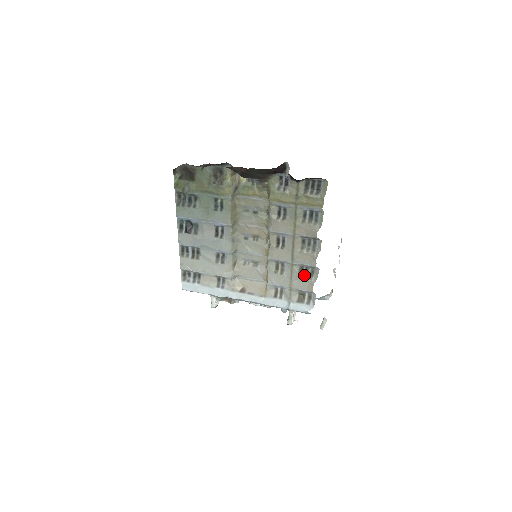
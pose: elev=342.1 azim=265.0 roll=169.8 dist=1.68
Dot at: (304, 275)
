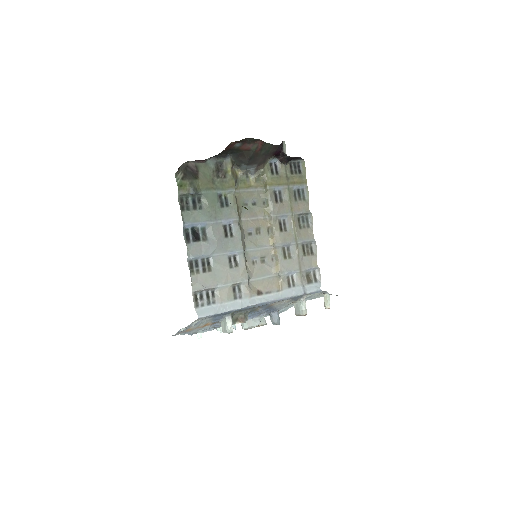
Dot at: (306, 253)
